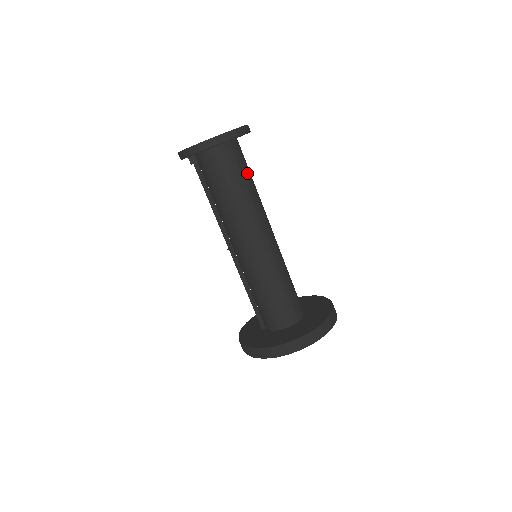
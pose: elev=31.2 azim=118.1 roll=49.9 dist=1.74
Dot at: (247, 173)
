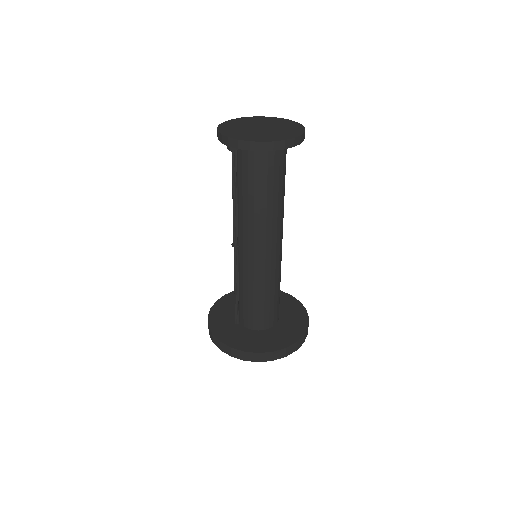
Dot at: occluded
